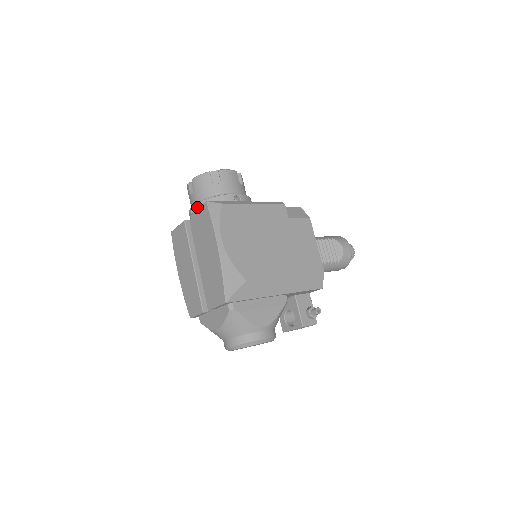
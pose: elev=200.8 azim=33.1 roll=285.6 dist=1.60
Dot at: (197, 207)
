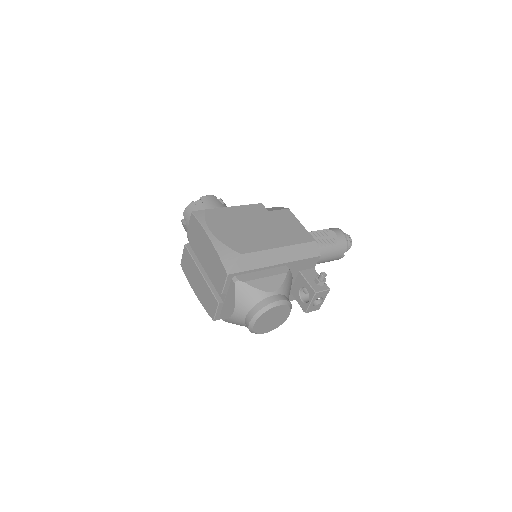
Dot at: occluded
